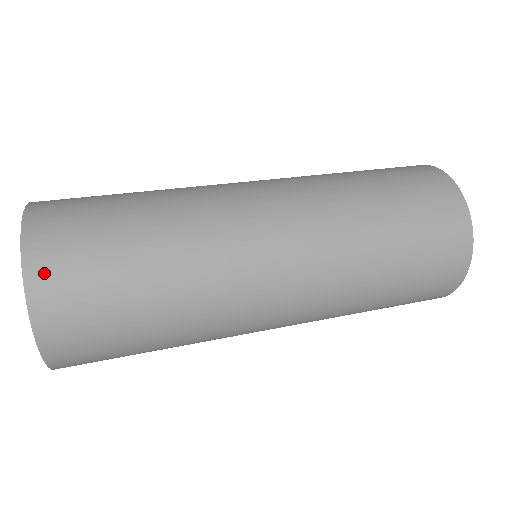
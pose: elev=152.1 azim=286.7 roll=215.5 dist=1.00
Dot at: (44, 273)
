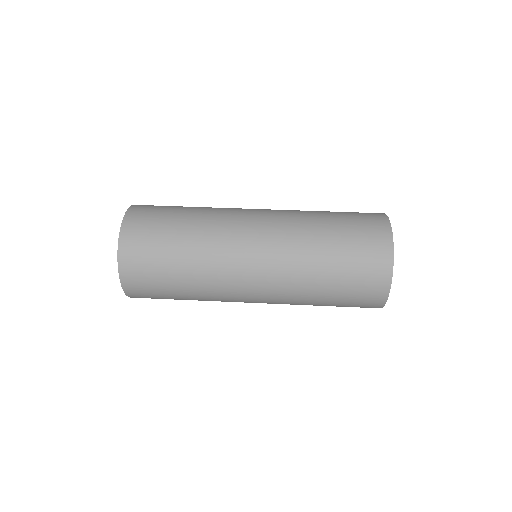
Dot at: (131, 225)
